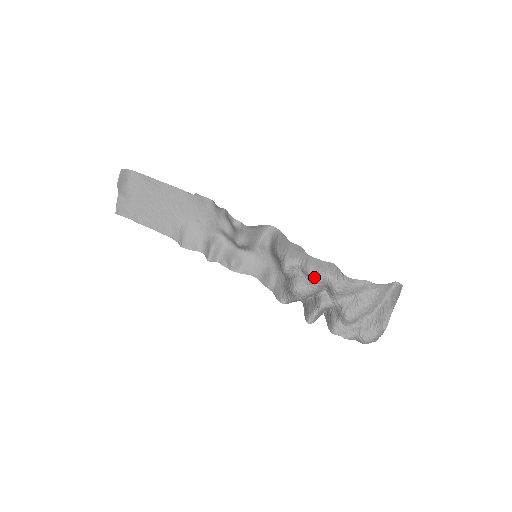
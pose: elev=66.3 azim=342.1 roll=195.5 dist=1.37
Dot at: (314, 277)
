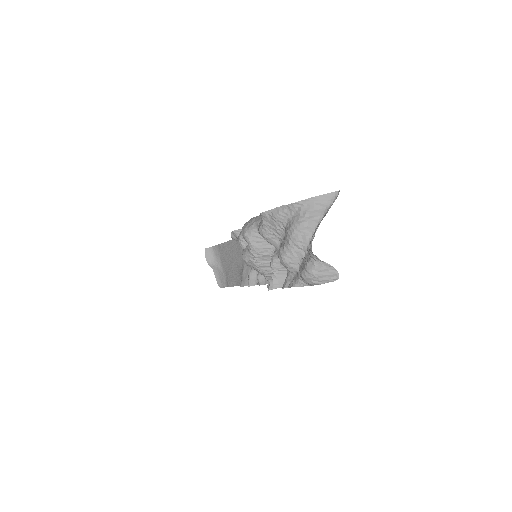
Dot at: (243, 234)
